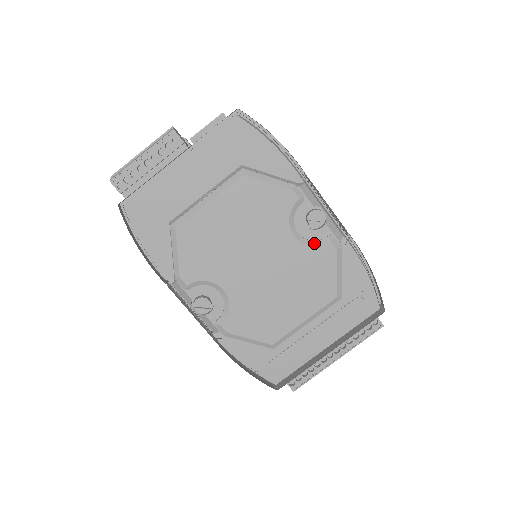
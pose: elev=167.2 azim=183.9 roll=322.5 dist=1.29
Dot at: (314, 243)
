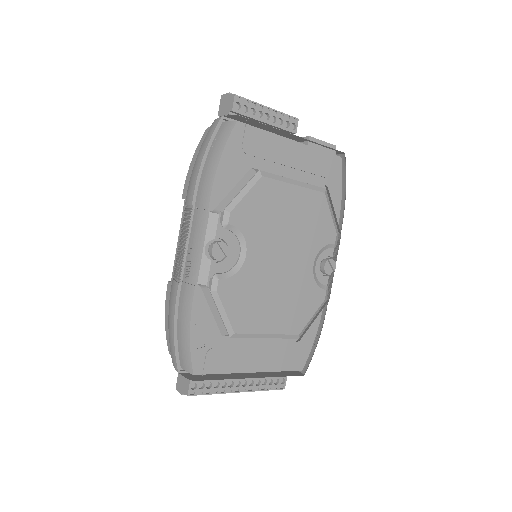
Dot at: (318, 281)
